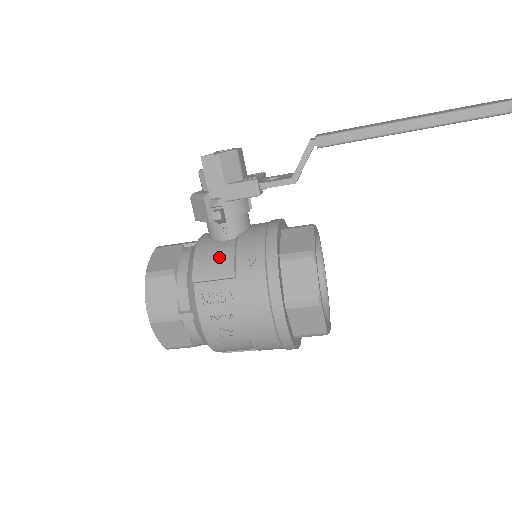
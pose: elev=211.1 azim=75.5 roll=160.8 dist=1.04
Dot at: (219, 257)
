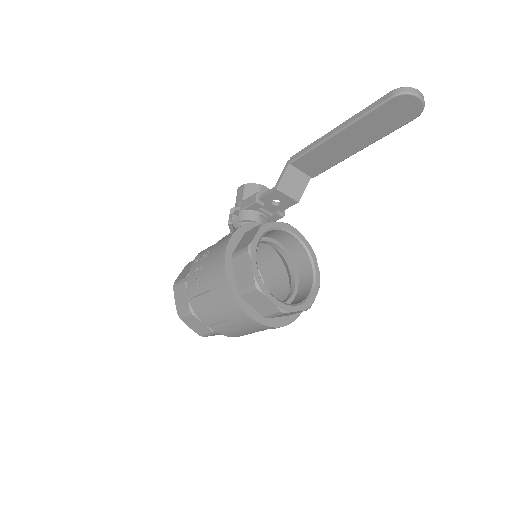
Dot at: occluded
